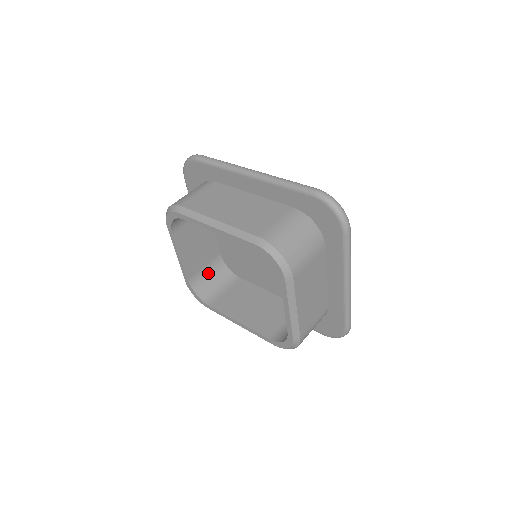
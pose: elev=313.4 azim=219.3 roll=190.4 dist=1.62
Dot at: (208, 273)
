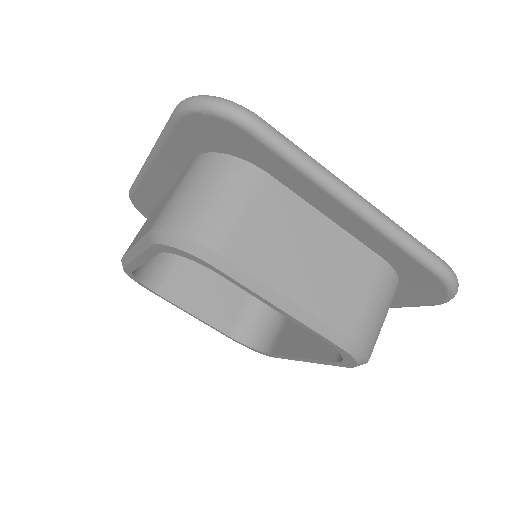
Dot at: (255, 312)
